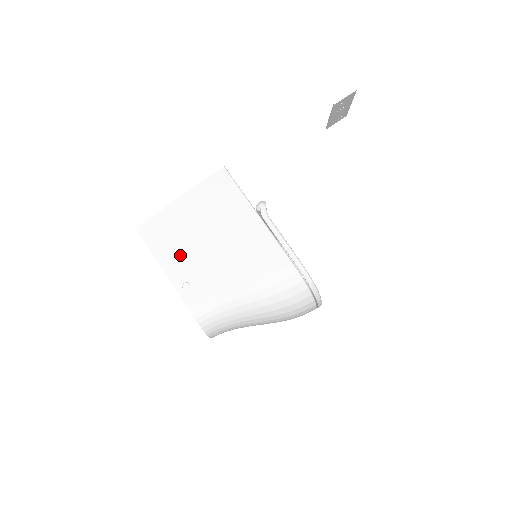
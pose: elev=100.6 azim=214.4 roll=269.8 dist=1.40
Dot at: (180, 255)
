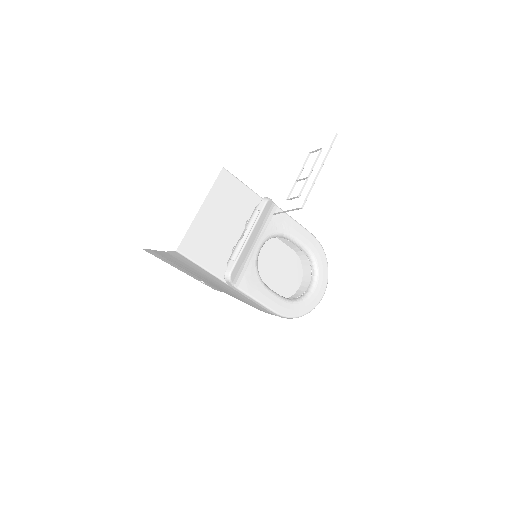
Dot at: (186, 271)
